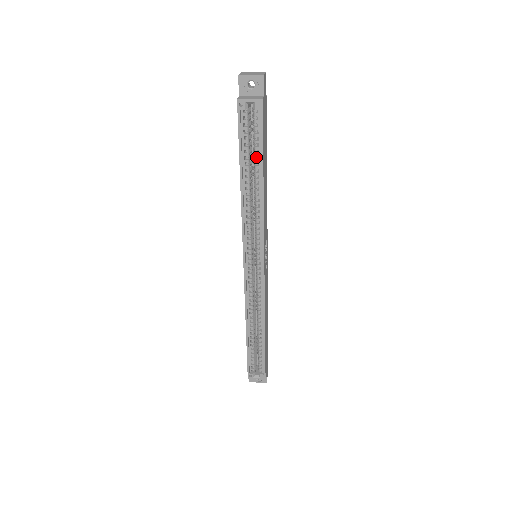
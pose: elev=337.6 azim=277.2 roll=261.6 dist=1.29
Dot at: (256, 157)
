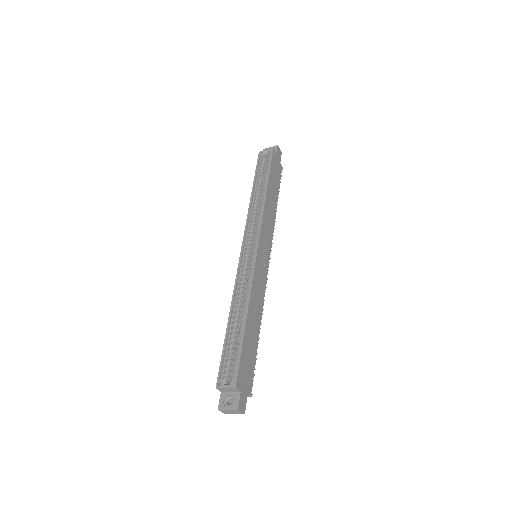
Dot at: (265, 178)
